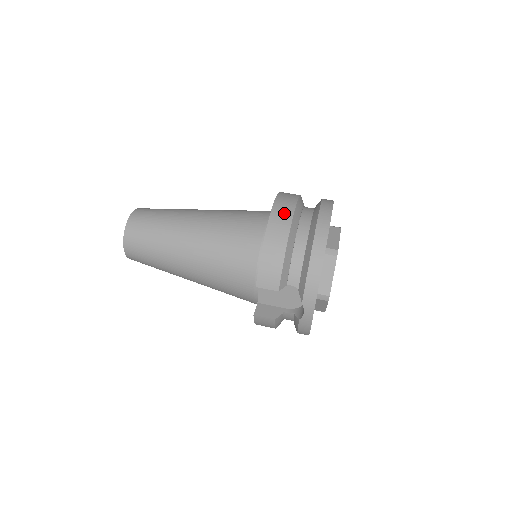
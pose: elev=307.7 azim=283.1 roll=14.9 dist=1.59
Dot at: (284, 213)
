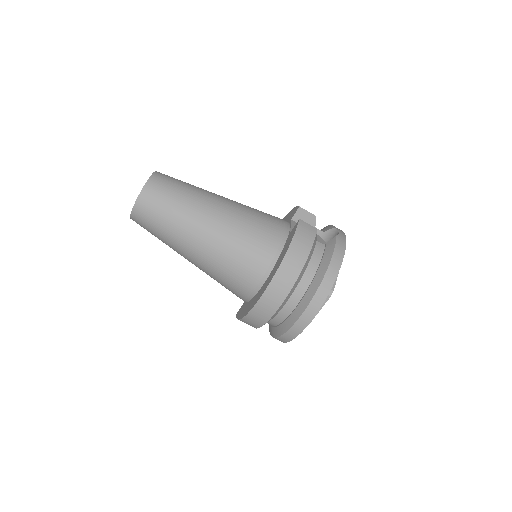
Dot at: (265, 312)
